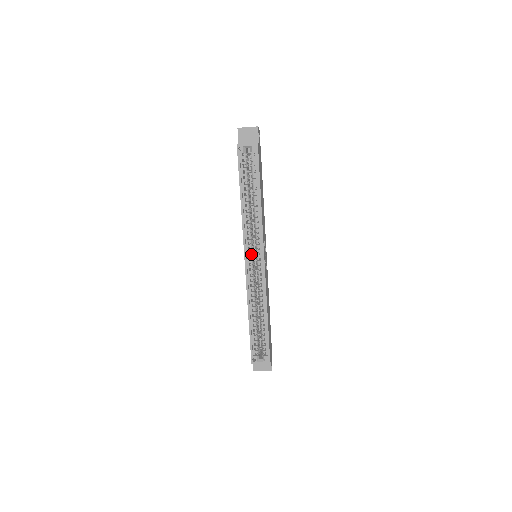
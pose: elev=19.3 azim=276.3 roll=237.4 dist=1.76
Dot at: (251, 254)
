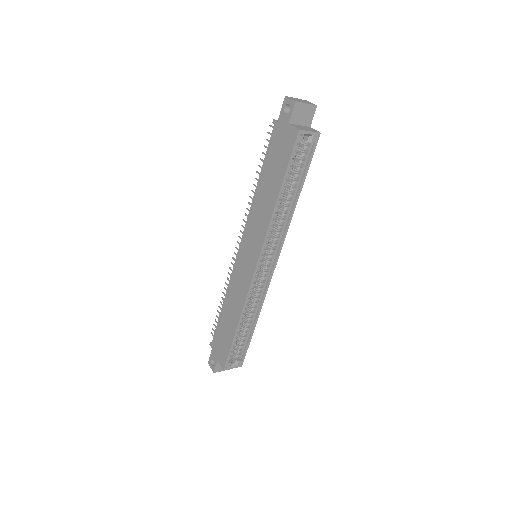
Dot at: (262, 259)
